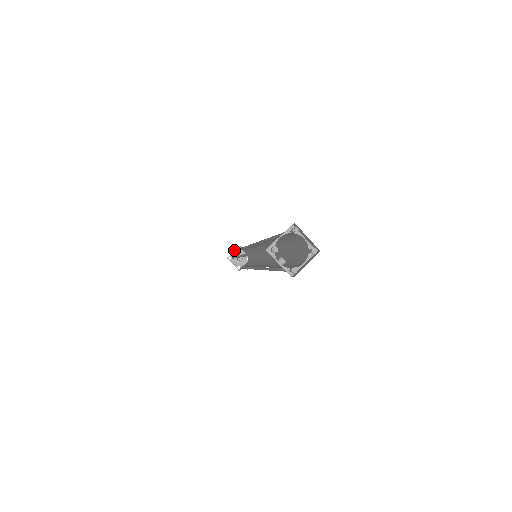
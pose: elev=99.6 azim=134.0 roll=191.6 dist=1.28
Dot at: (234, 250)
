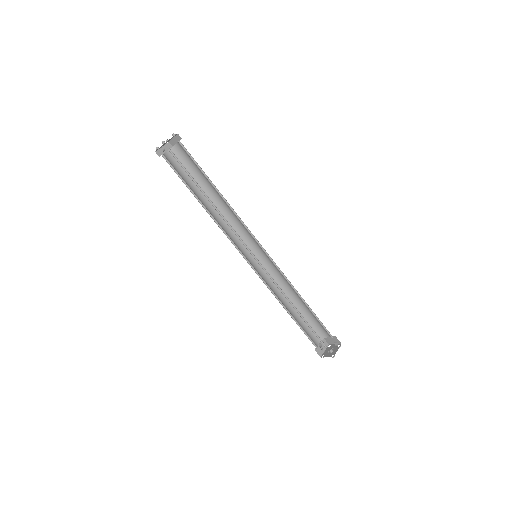
Dot at: (321, 345)
